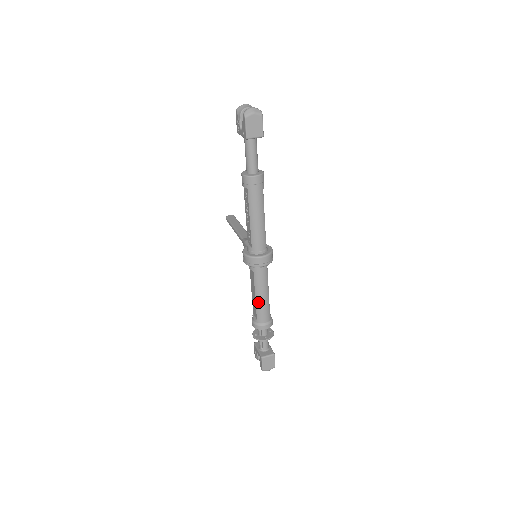
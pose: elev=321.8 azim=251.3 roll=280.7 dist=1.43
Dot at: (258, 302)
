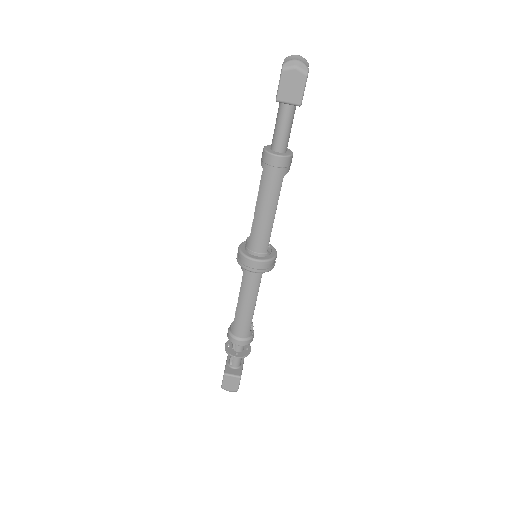
Dot at: (239, 310)
